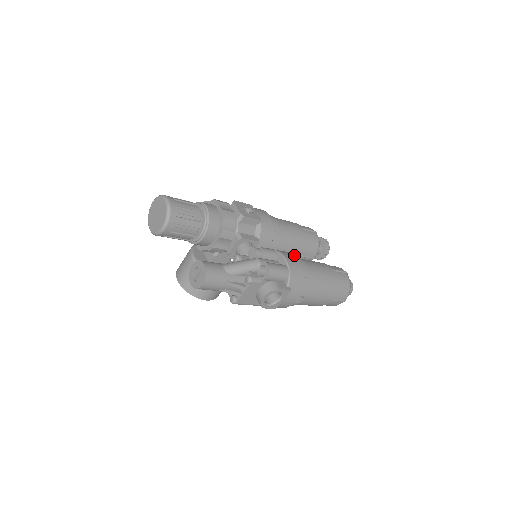
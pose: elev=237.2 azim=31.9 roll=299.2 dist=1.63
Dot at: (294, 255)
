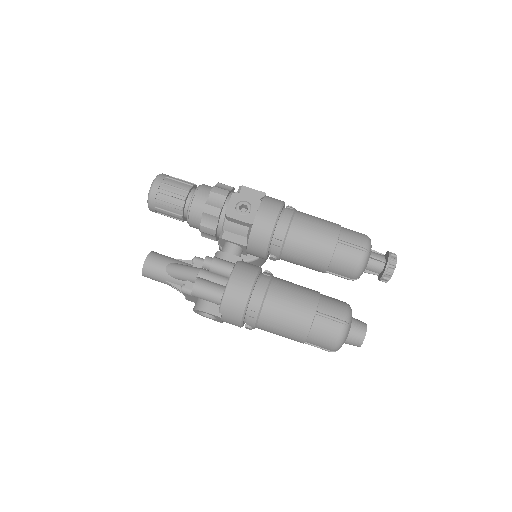
Dot at: (252, 281)
